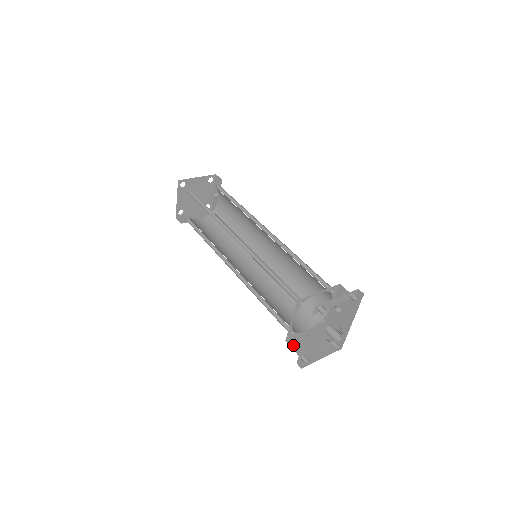
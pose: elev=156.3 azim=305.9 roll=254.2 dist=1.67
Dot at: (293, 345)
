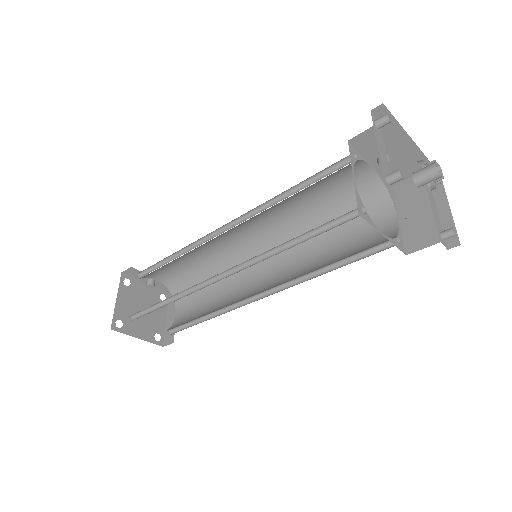
Dot at: (417, 246)
